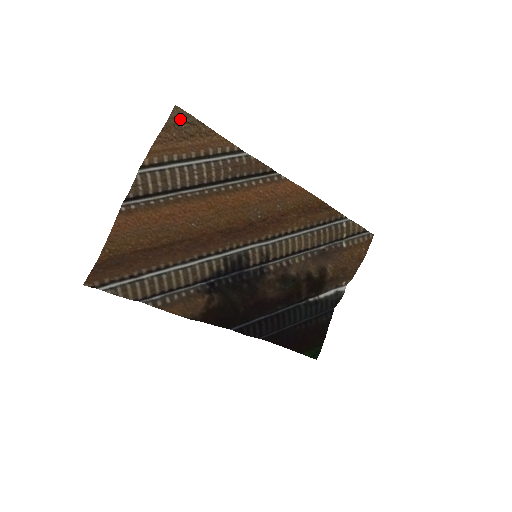
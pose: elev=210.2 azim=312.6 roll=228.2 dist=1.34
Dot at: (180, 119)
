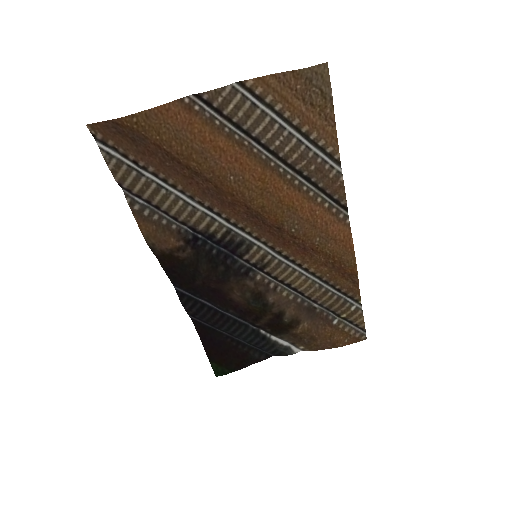
Dot at: (318, 79)
